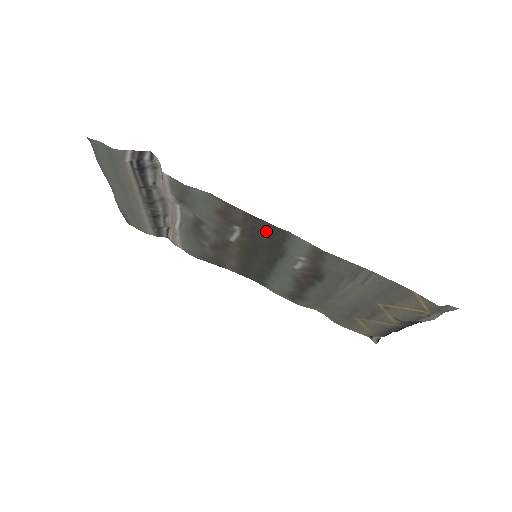
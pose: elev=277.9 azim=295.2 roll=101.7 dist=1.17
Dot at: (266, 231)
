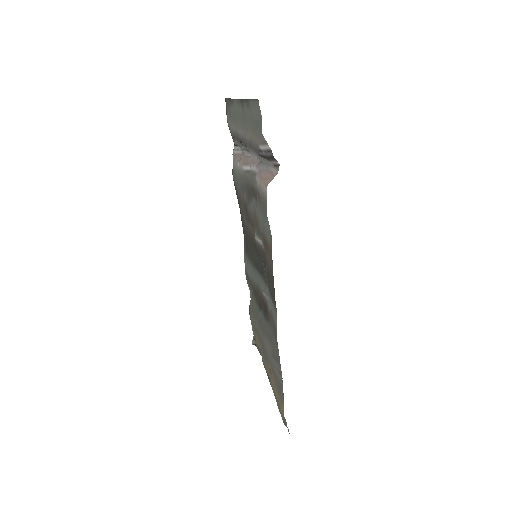
Dot at: (270, 285)
